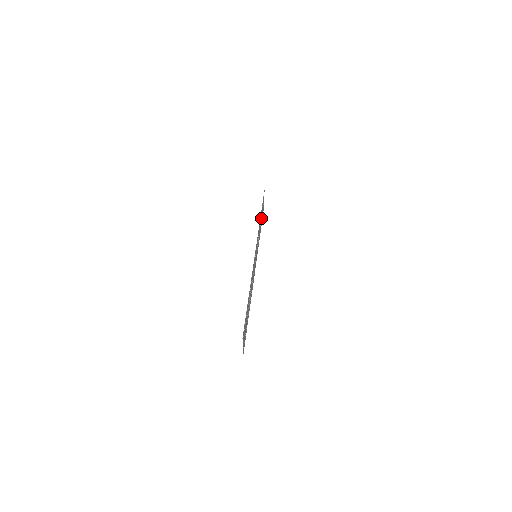
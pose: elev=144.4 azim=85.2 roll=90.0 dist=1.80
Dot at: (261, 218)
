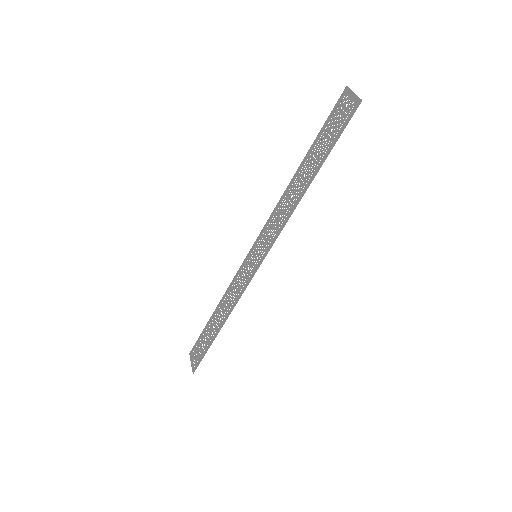
Dot at: occluded
